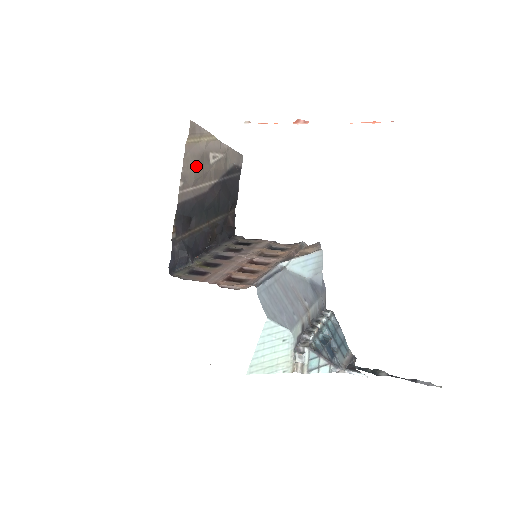
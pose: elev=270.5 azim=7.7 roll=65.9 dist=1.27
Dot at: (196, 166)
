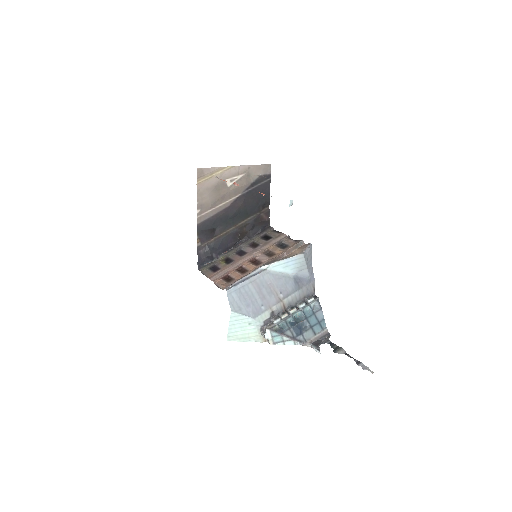
Dot at: (211, 195)
